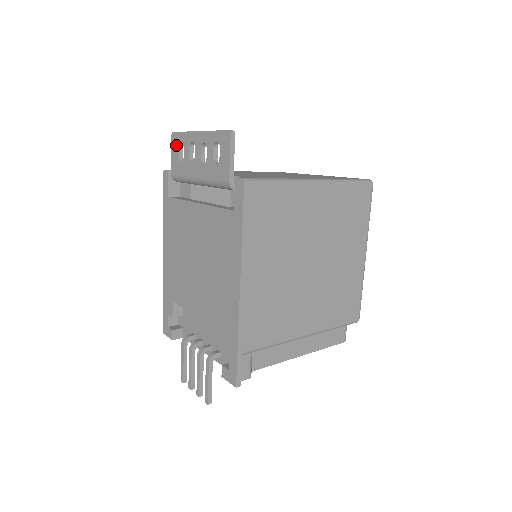
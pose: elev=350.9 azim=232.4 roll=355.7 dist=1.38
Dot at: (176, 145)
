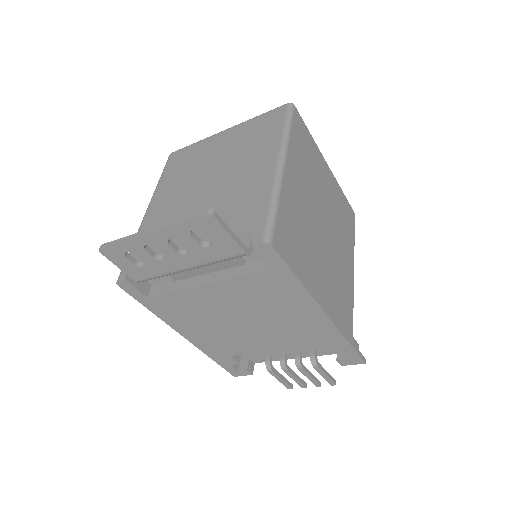
Dot at: (119, 257)
